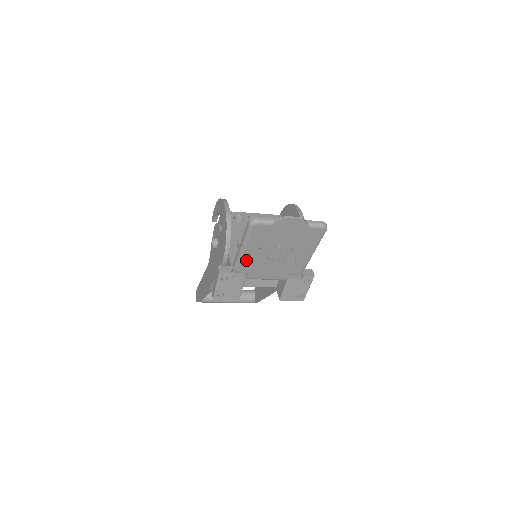
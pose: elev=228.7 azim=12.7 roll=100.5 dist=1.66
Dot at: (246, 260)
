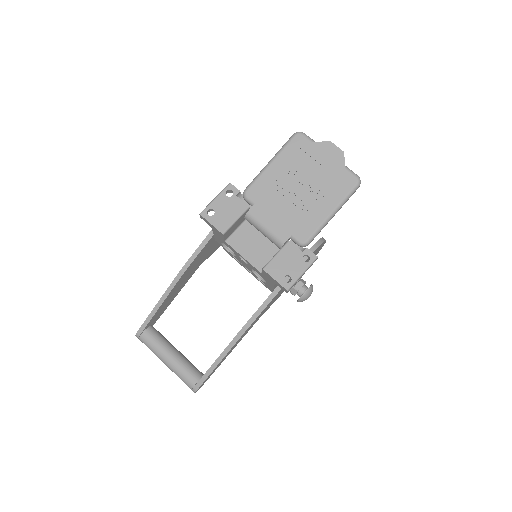
Dot at: (265, 181)
